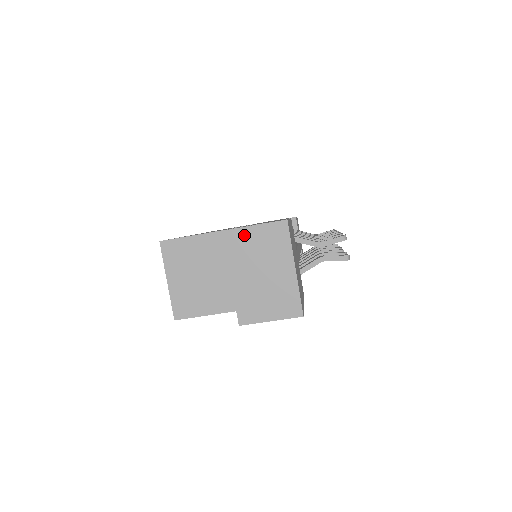
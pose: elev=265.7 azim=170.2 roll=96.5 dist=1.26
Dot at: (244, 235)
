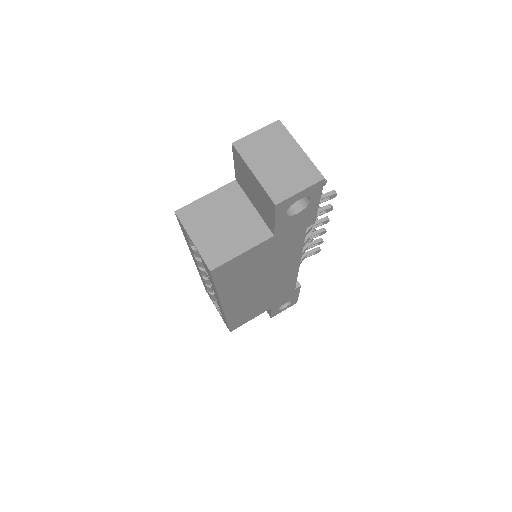
Dot at: (250, 140)
